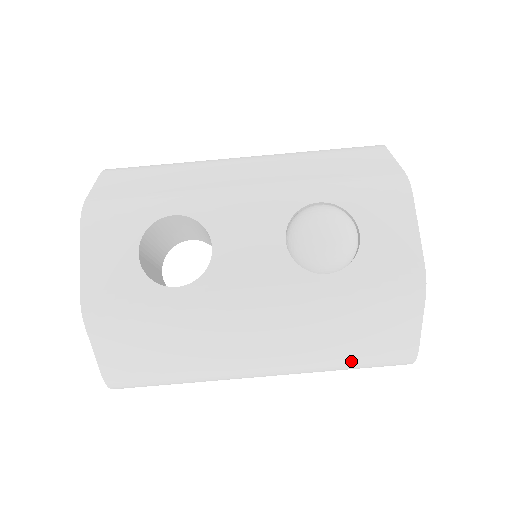
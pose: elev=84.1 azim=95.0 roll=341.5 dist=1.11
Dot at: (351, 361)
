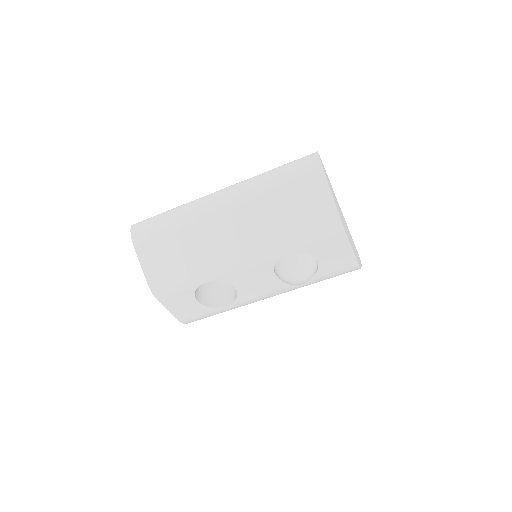
Dot at: occluded
